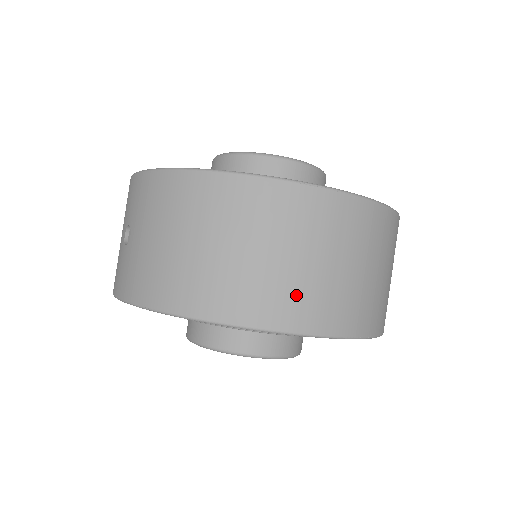
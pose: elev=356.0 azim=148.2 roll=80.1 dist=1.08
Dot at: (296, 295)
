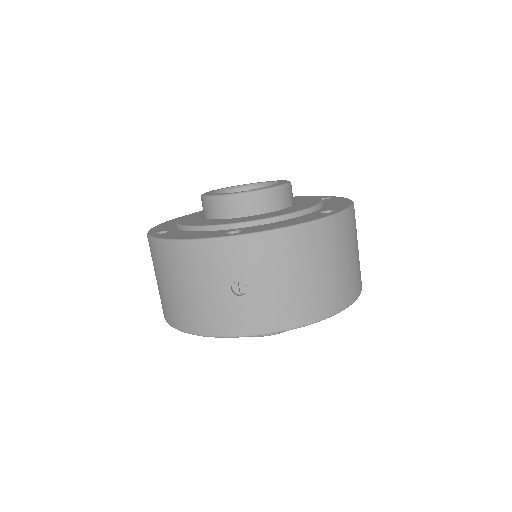
Dot at: (357, 274)
